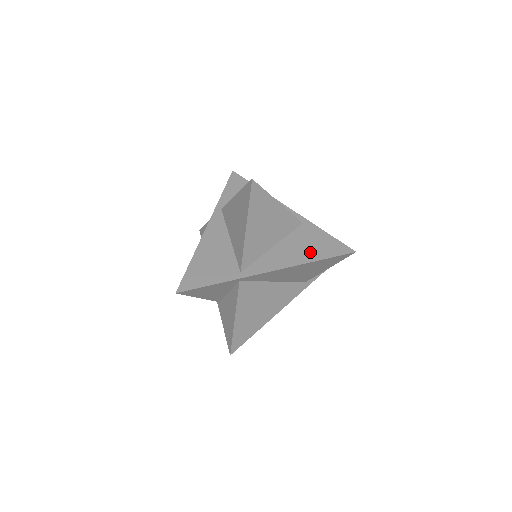
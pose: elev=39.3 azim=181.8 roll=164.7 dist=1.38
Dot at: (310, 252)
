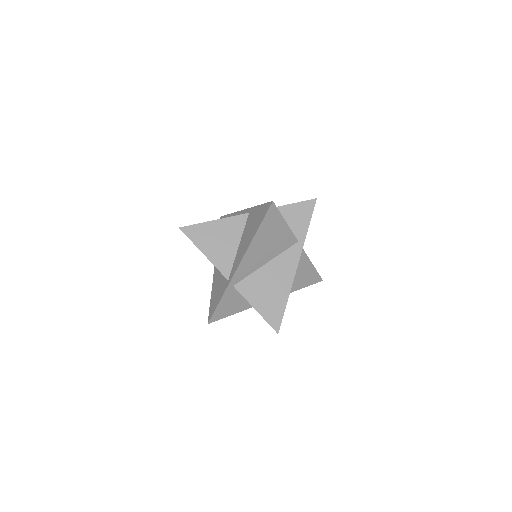
Dot at: (253, 229)
